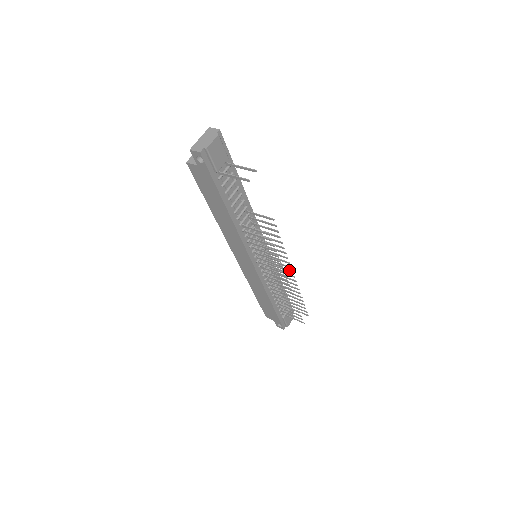
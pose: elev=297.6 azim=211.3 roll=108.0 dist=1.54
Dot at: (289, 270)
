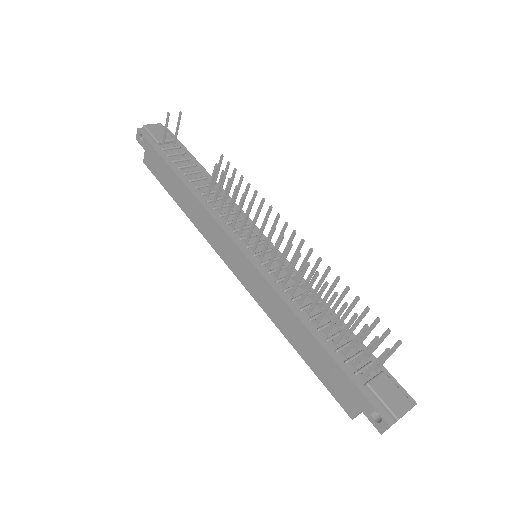
Dot at: (291, 235)
